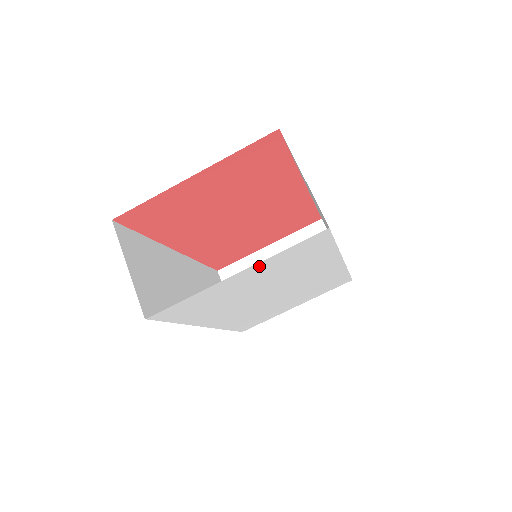
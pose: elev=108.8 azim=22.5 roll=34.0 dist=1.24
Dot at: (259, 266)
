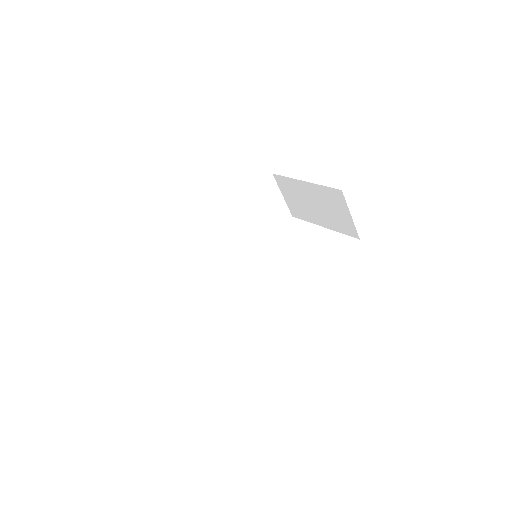
Dot at: occluded
